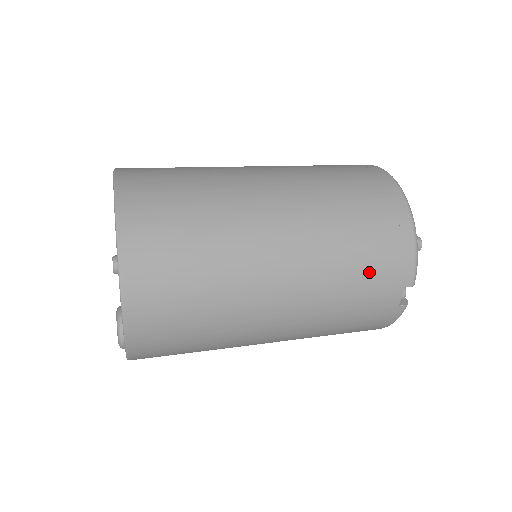
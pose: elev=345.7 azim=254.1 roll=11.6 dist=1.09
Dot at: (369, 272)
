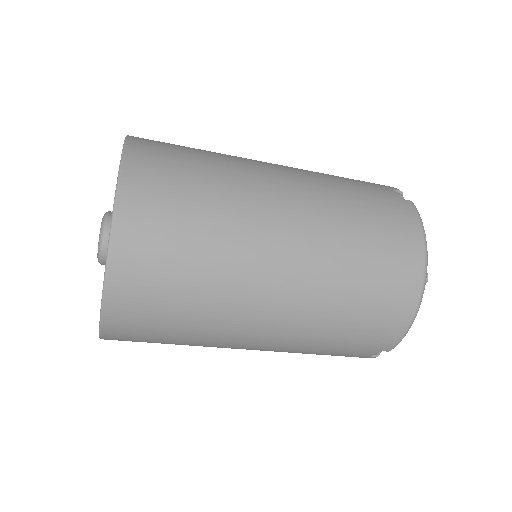
Dot at: occluded
